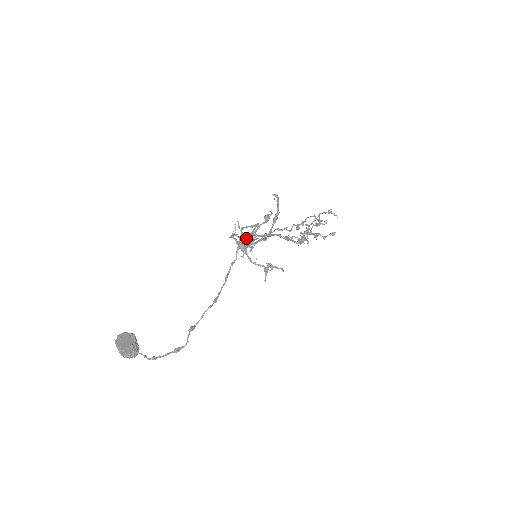
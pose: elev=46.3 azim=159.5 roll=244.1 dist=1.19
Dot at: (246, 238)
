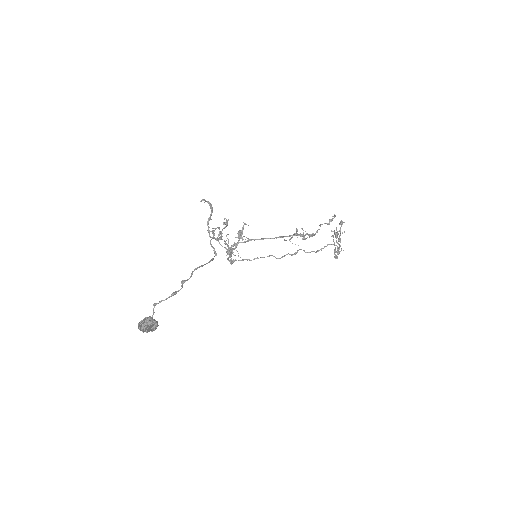
Dot at: (217, 239)
